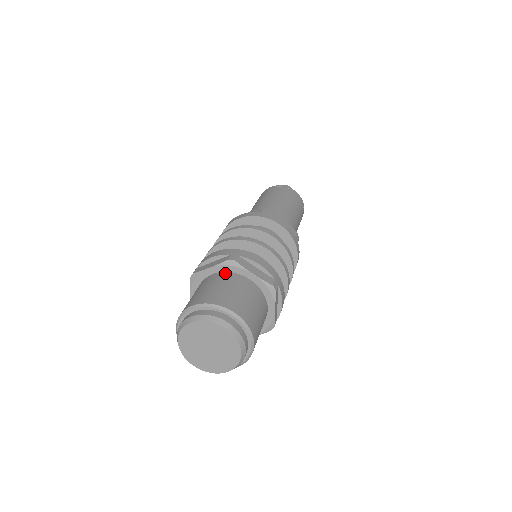
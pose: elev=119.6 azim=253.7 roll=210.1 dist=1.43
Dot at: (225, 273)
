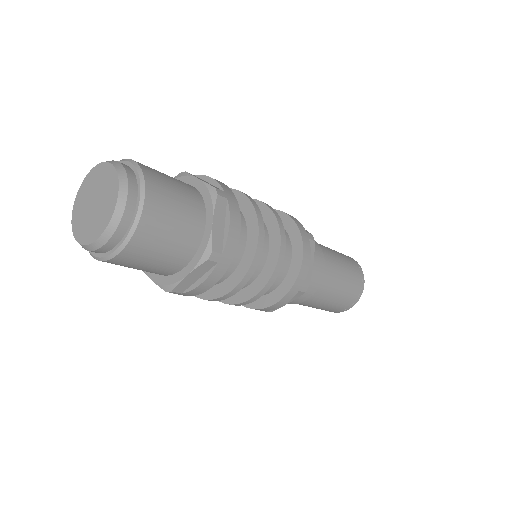
Dot at: occluded
